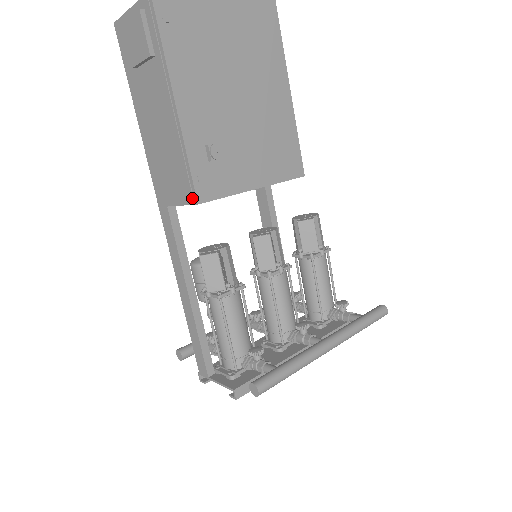
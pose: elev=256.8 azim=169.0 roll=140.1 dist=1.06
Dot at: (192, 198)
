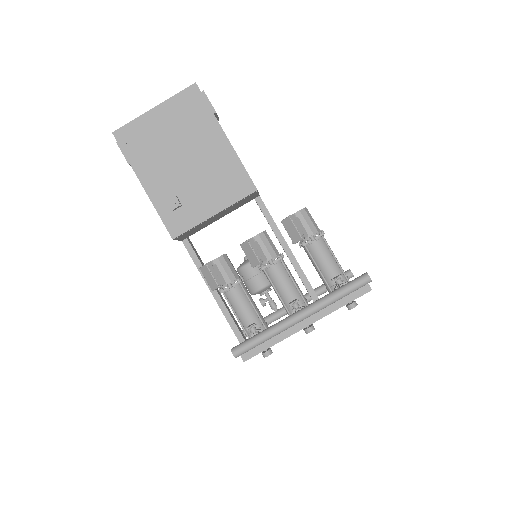
Dot at: (172, 236)
